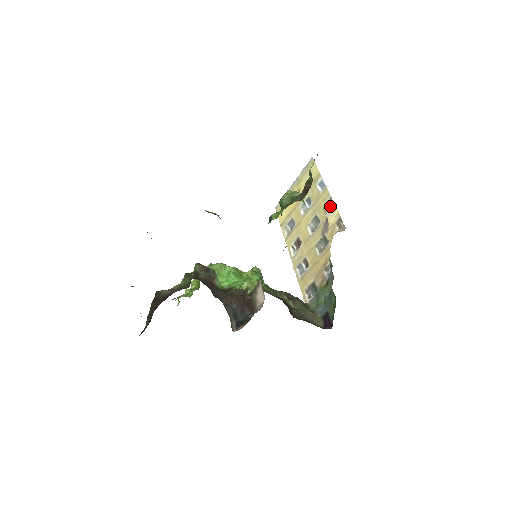
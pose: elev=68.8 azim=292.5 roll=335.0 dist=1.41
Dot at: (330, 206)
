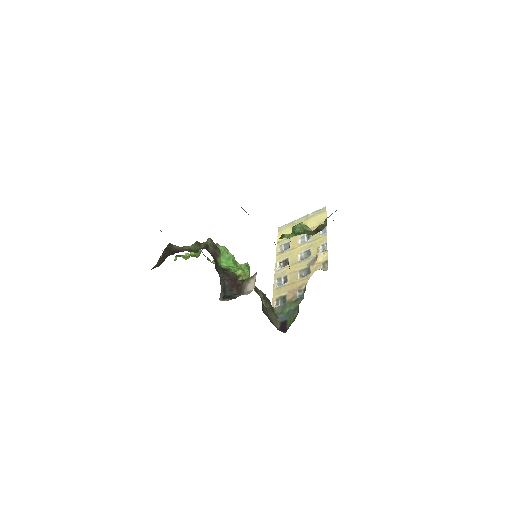
Dot at: (323, 248)
